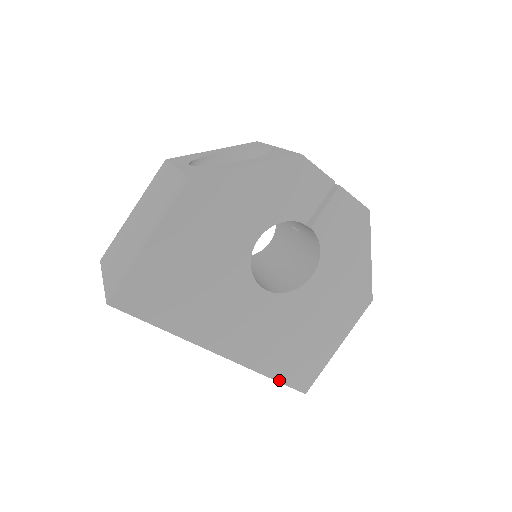
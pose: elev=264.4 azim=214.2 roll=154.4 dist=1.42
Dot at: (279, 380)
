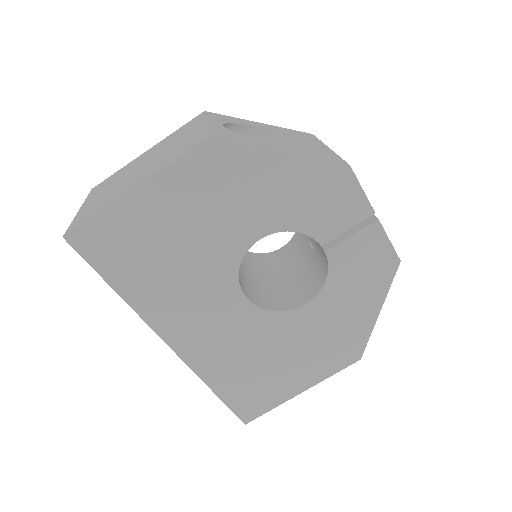
Dot at: (222, 398)
